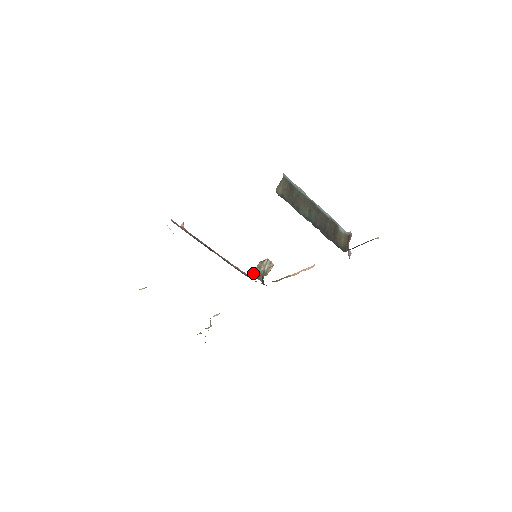
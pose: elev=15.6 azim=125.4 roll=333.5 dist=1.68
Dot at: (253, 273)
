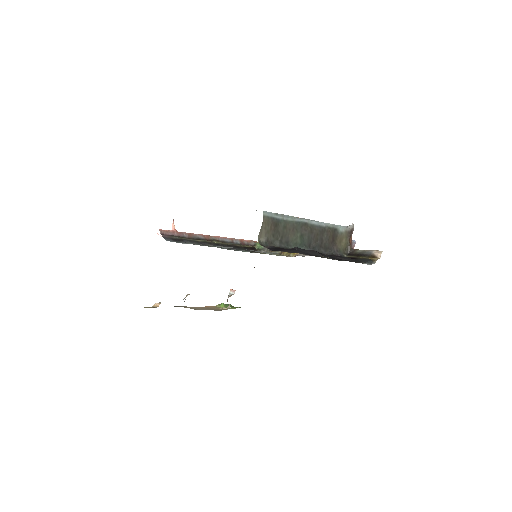
Dot at: occluded
